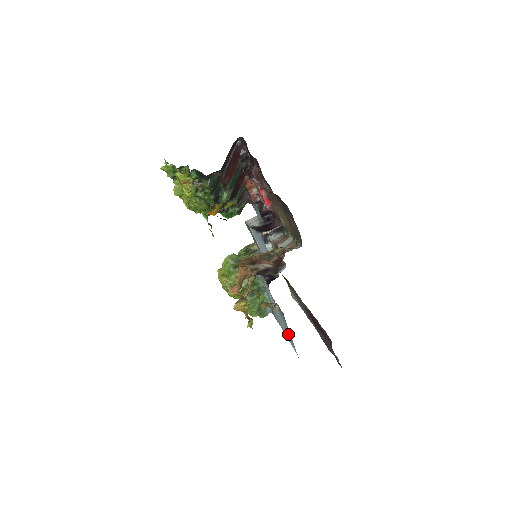
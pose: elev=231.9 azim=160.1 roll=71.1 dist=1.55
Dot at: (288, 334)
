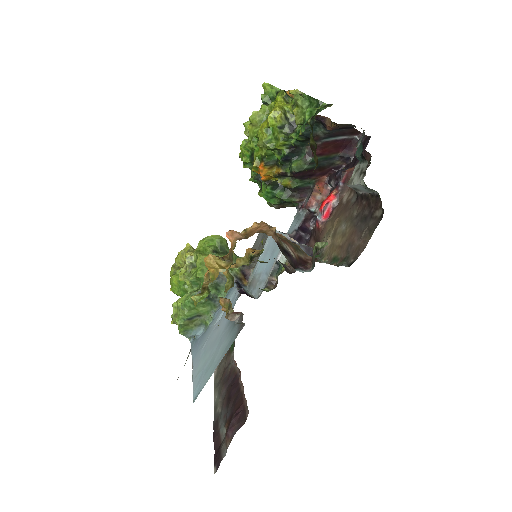
Dot at: (208, 366)
